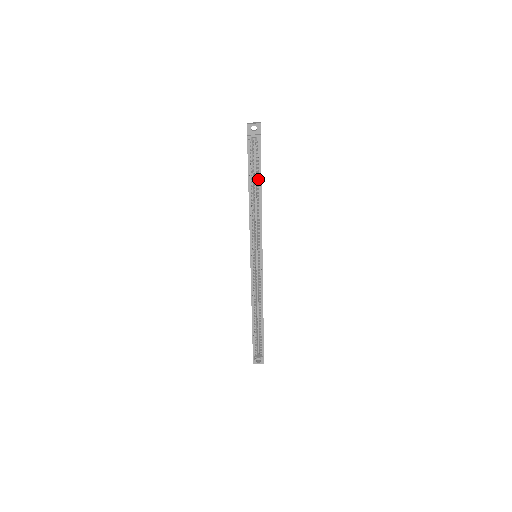
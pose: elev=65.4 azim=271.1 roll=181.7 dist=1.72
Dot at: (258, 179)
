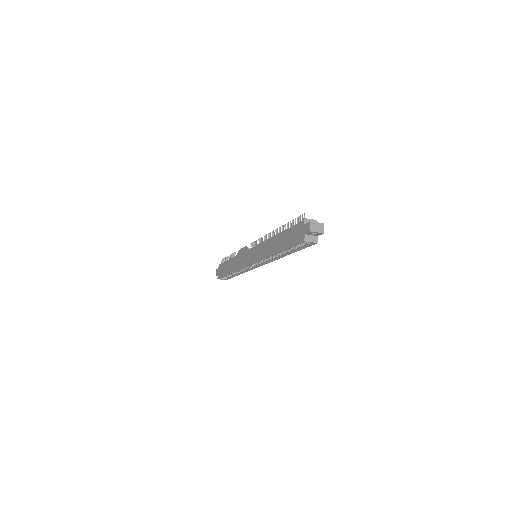
Dot at: (293, 249)
